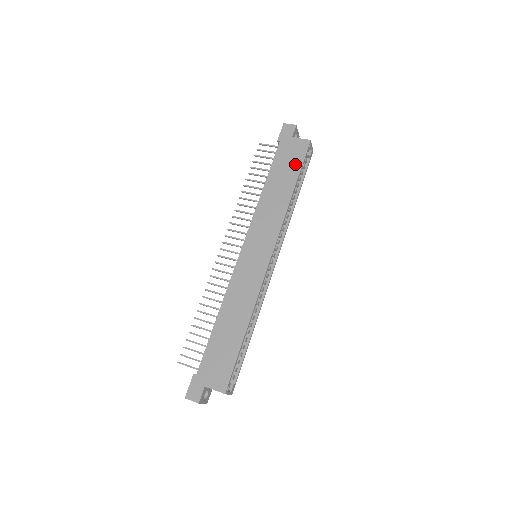
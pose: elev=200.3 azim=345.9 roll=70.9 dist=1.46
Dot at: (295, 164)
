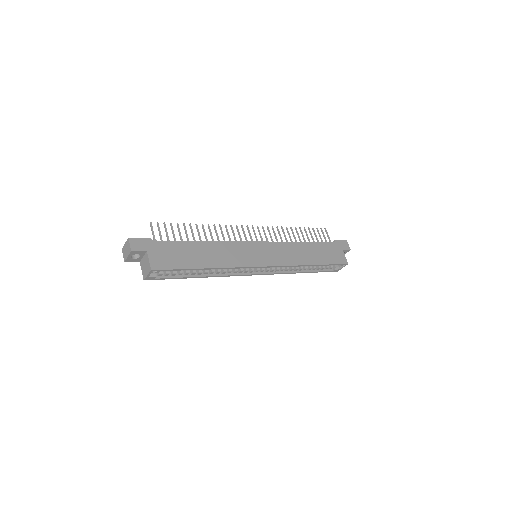
Dot at: (329, 259)
